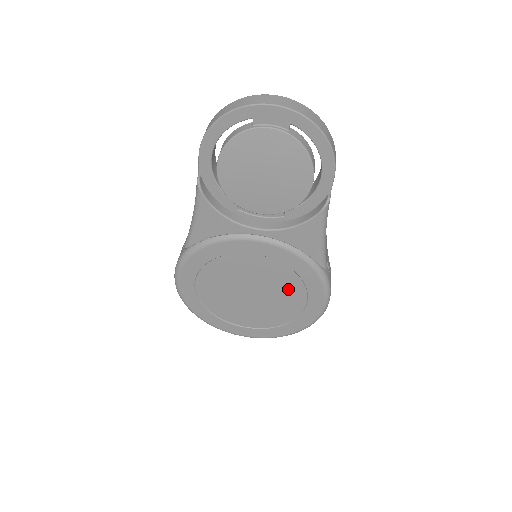
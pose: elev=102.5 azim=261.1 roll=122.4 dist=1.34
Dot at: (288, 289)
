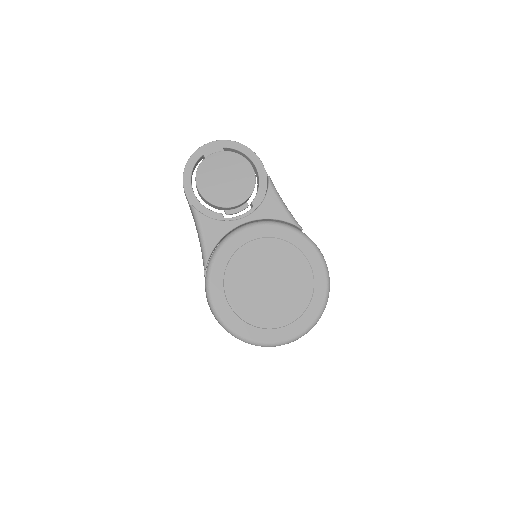
Dot at: (290, 260)
